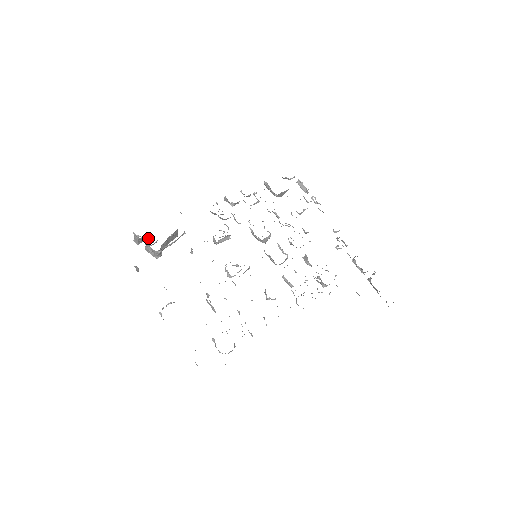
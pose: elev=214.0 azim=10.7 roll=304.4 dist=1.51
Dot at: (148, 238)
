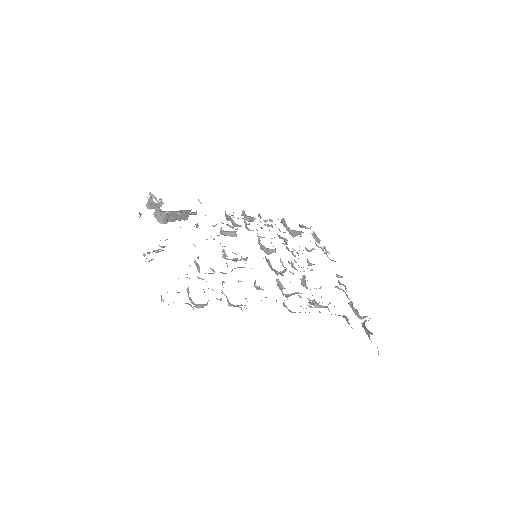
Dot at: occluded
